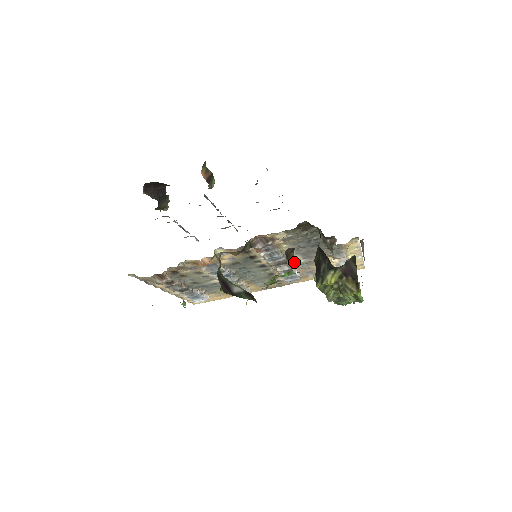
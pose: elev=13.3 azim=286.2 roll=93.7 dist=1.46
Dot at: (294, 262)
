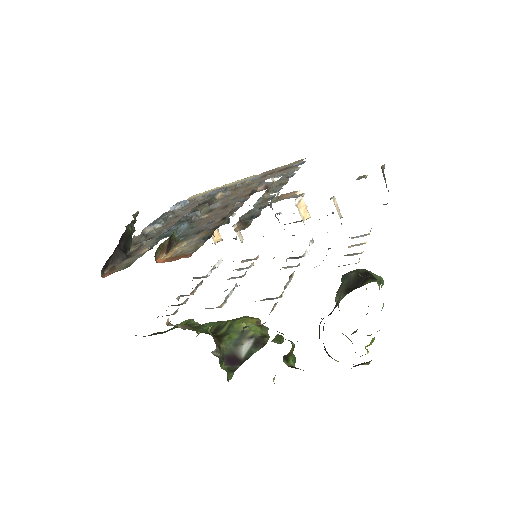
Dot at: occluded
